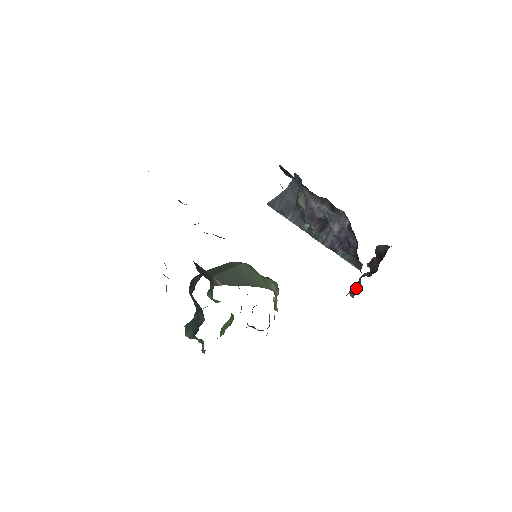
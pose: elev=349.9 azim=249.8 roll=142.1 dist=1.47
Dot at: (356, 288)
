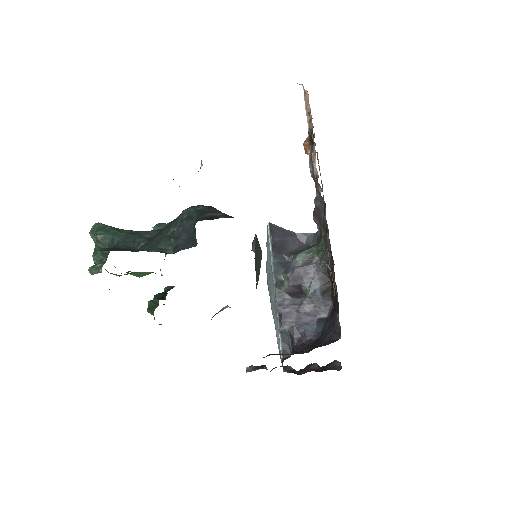
Dot at: (262, 368)
